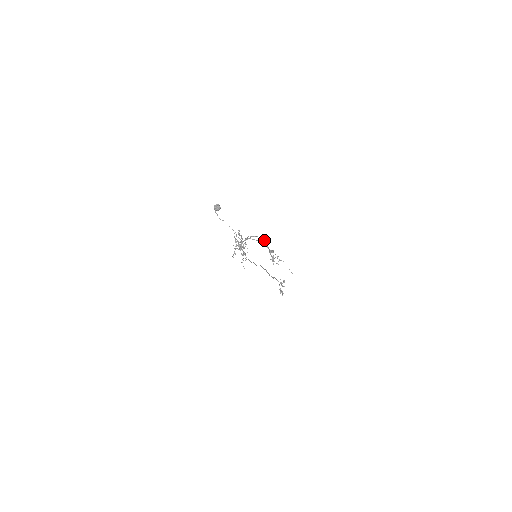
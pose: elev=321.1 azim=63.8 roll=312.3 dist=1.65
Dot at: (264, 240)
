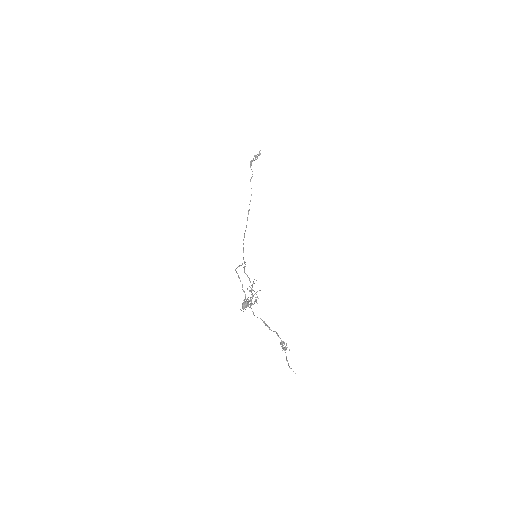
Dot at: occluded
